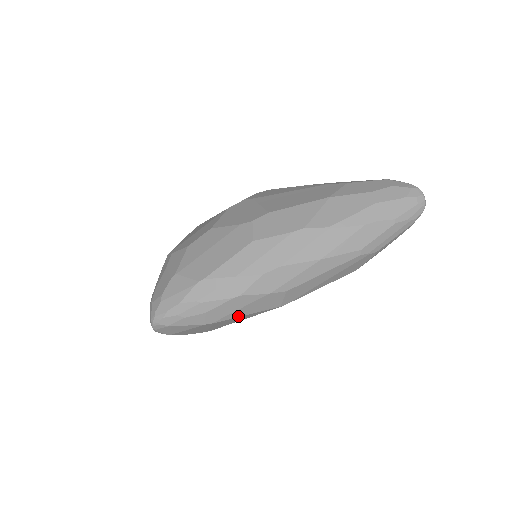
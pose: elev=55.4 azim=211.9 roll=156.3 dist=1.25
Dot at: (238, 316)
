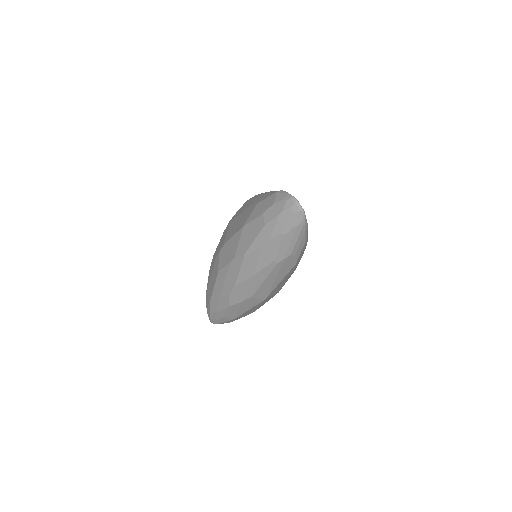
Dot at: (244, 312)
